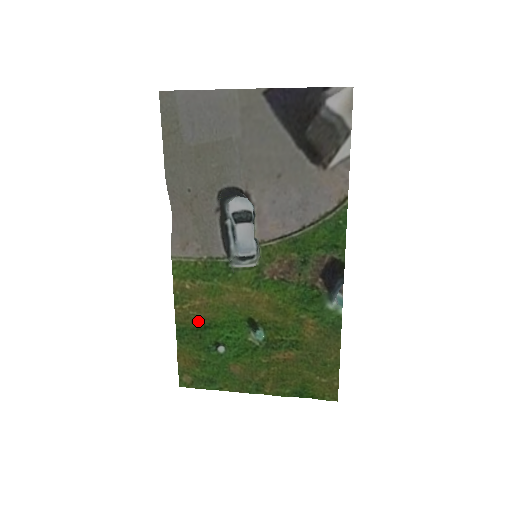
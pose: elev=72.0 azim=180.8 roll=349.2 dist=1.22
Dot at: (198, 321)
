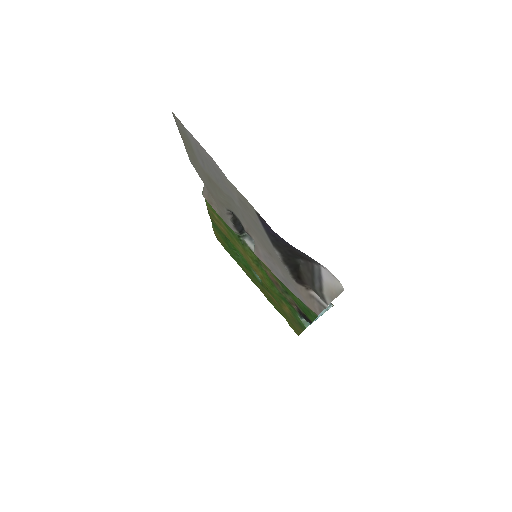
Dot at: (223, 233)
